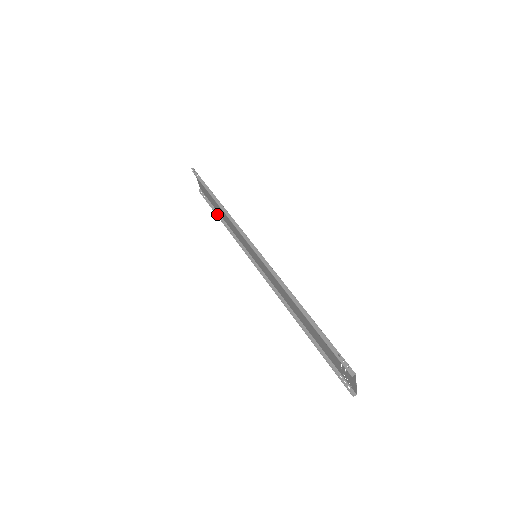
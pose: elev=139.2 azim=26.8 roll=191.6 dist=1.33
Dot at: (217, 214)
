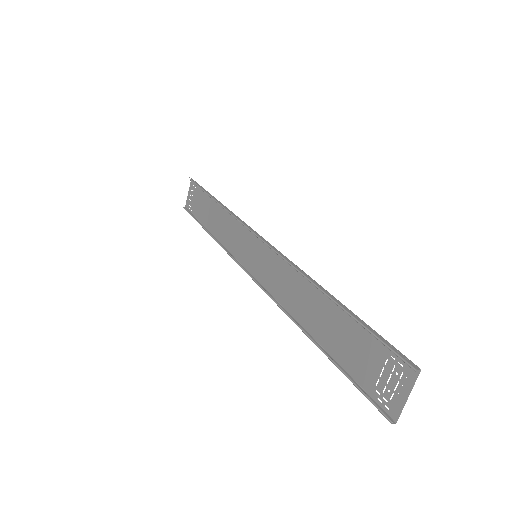
Dot at: (202, 226)
